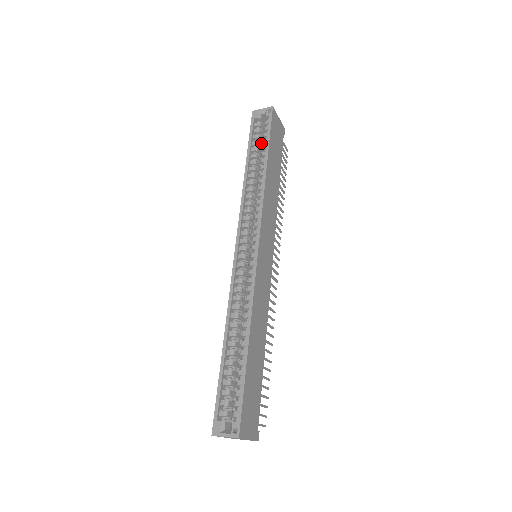
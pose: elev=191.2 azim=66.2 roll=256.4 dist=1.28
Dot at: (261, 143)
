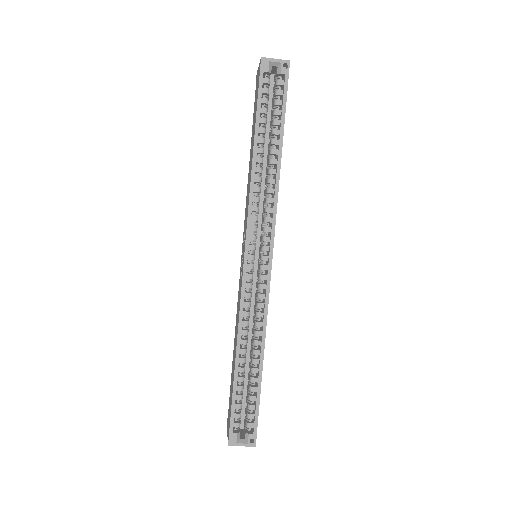
Dot at: (267, 108)
